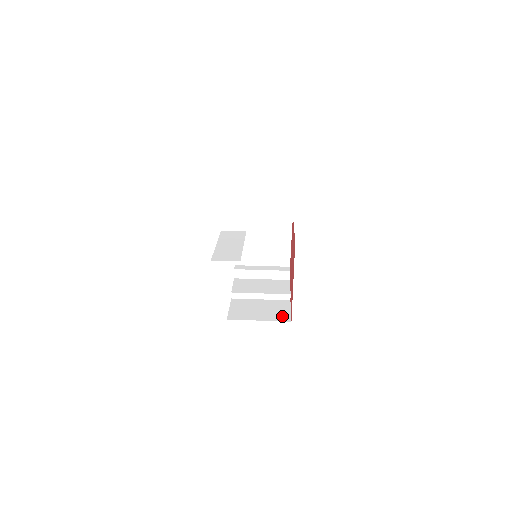
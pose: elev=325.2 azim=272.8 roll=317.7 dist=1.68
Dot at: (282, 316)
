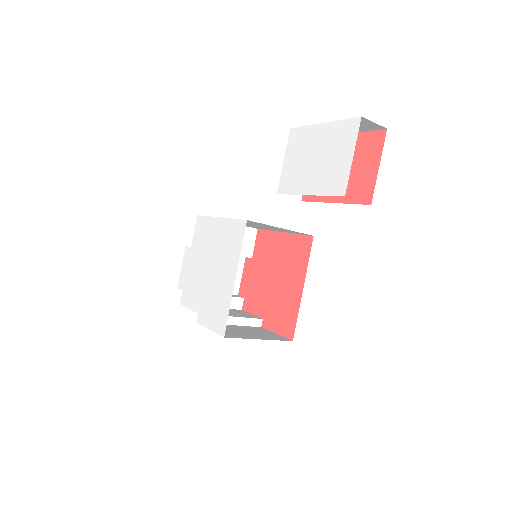
Dot at: (277, 337)
